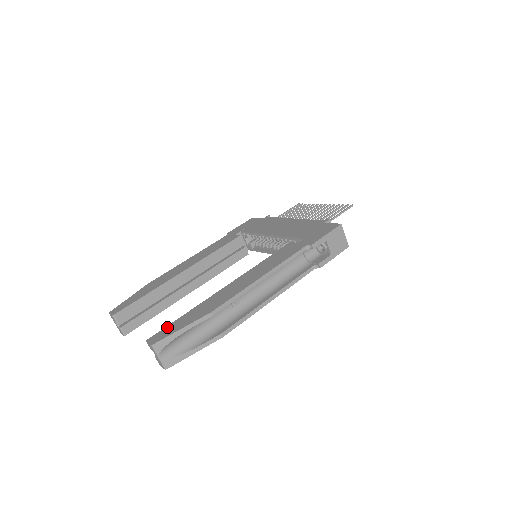
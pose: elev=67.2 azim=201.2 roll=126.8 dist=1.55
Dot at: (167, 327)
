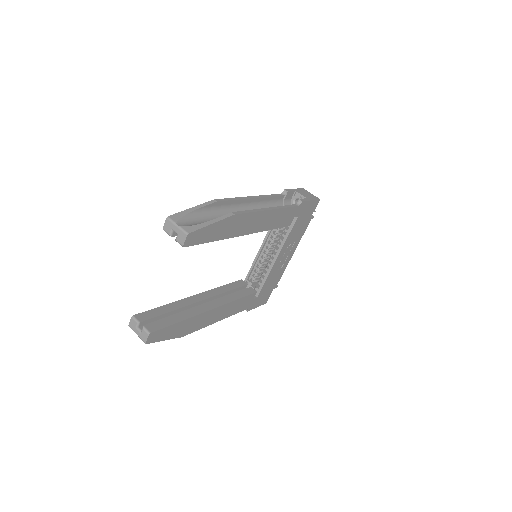
Dot at: occluded
